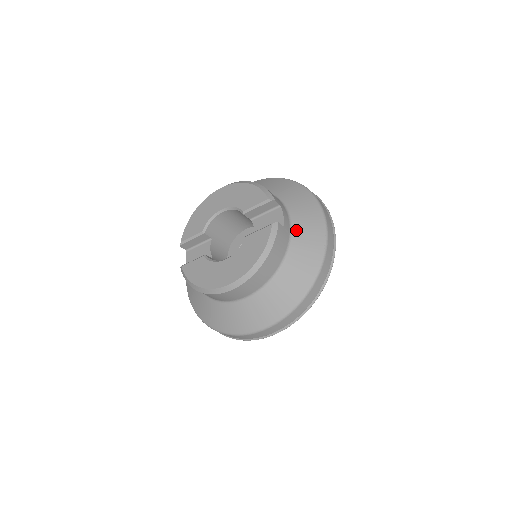
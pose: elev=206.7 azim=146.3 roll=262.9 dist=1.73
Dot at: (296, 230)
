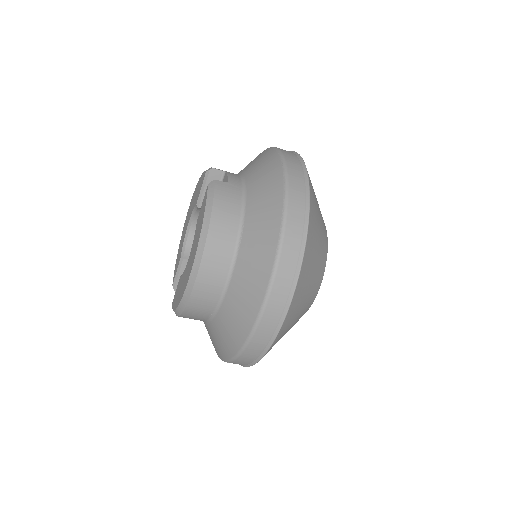
Dot at: (249, 181)
